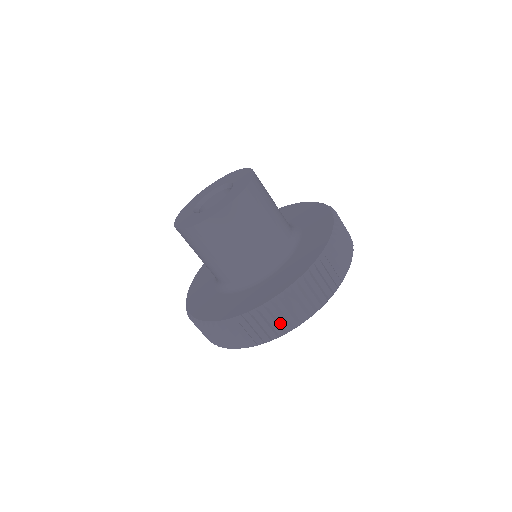
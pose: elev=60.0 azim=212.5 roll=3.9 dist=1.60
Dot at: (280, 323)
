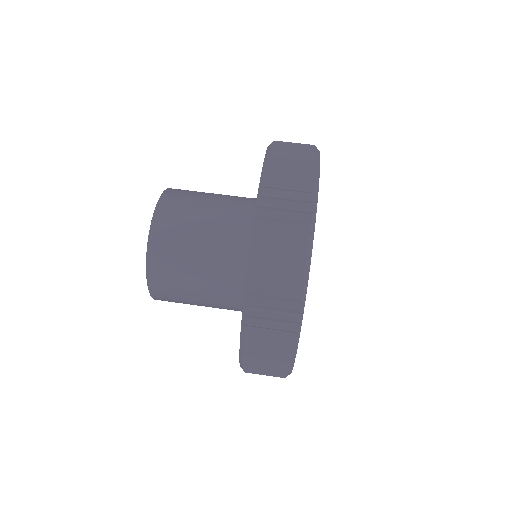
Dot at: (299, 145)
